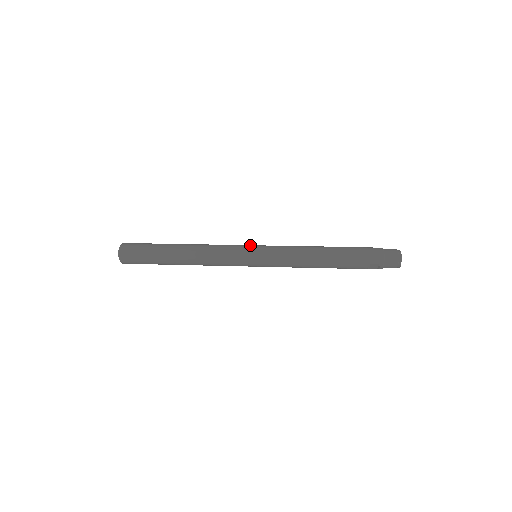
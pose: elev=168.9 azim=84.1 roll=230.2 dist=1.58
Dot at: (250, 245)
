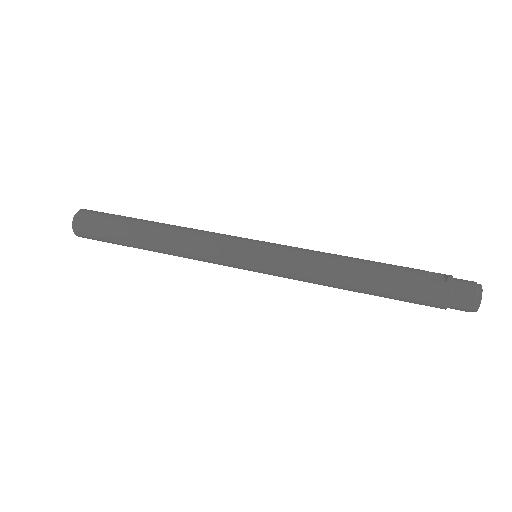
Dot at: (244, 249)
